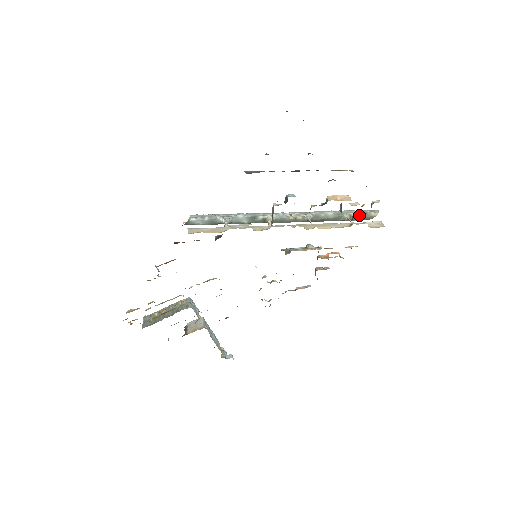
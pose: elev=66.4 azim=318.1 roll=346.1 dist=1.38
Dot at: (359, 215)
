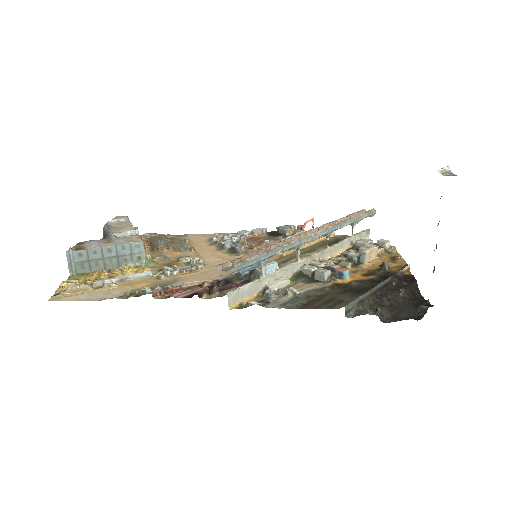
Dot at: (362, 219)
